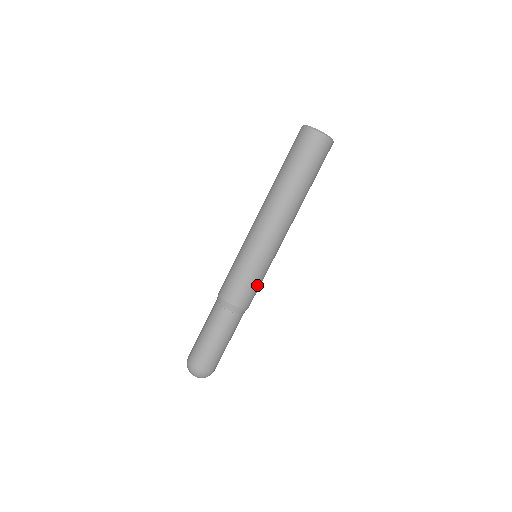
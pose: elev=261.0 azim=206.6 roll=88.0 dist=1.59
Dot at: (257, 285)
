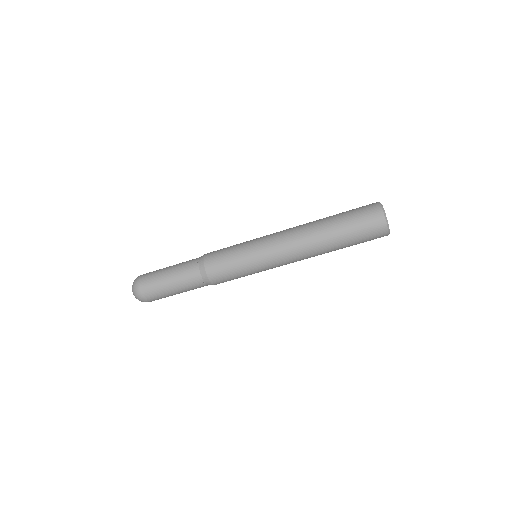
Dot at: (237, 277)
